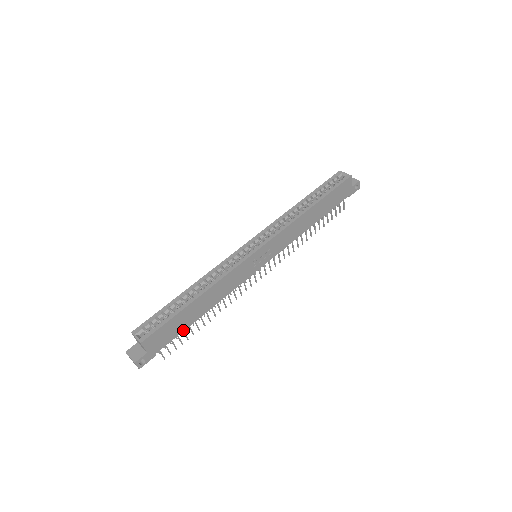
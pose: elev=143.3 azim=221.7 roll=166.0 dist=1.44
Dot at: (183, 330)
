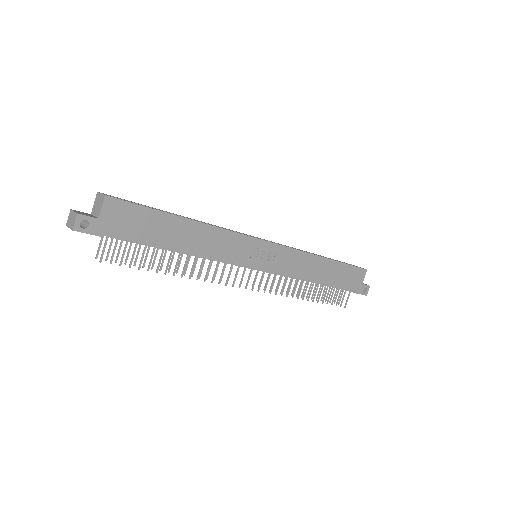
Dot at: (148, 242)
